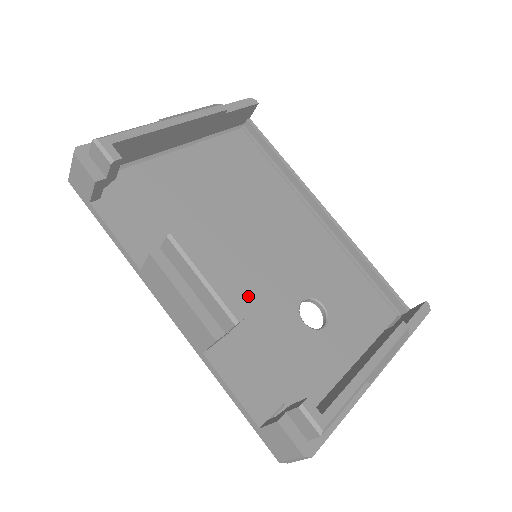
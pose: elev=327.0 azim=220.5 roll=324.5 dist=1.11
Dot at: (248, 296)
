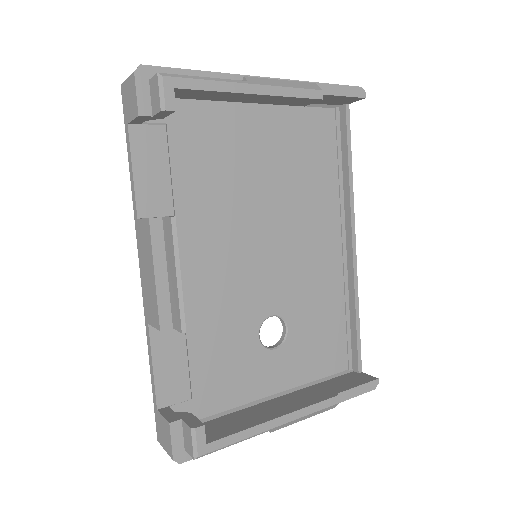
Dot at: (224, 289)
